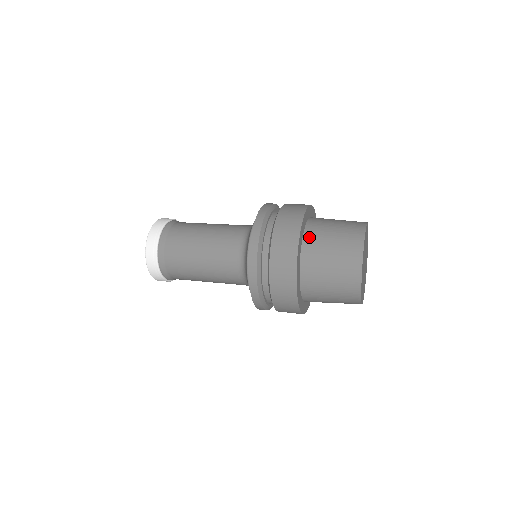
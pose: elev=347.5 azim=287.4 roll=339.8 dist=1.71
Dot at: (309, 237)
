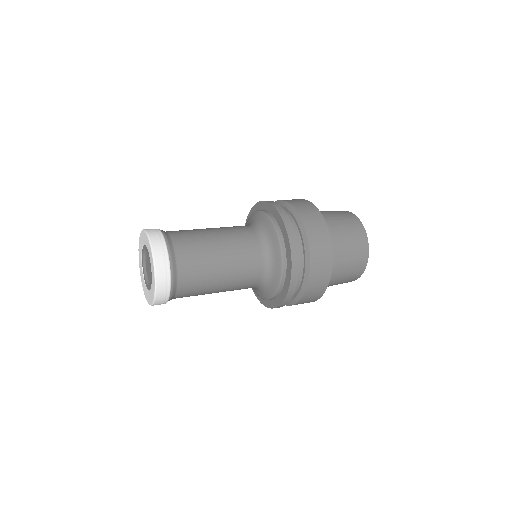
Dot at: occluded
